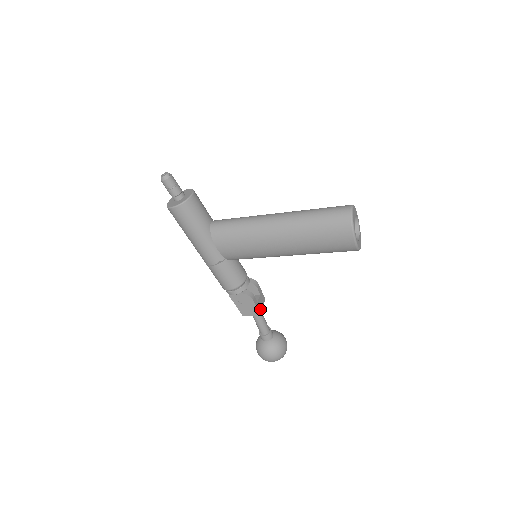
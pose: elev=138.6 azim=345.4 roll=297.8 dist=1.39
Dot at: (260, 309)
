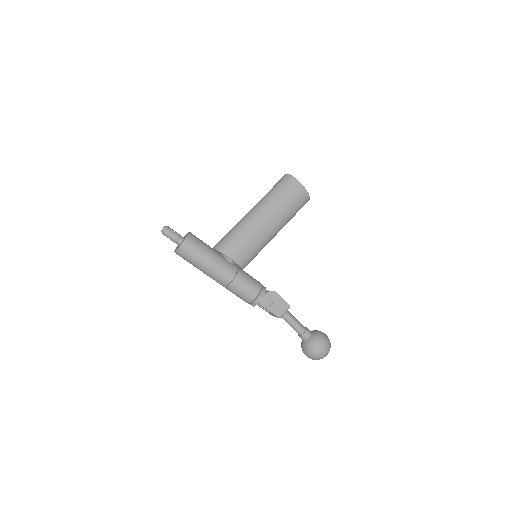
Dot at: occluded
